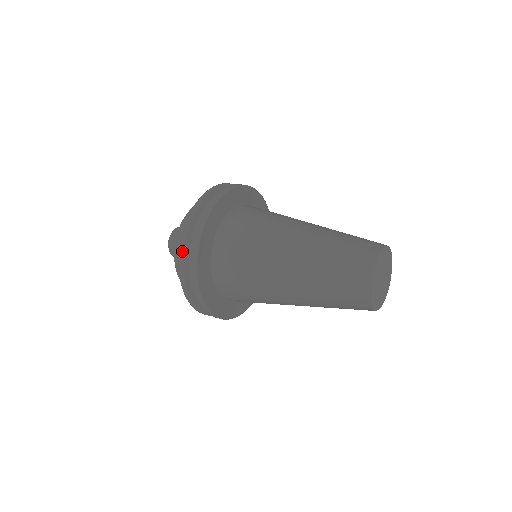
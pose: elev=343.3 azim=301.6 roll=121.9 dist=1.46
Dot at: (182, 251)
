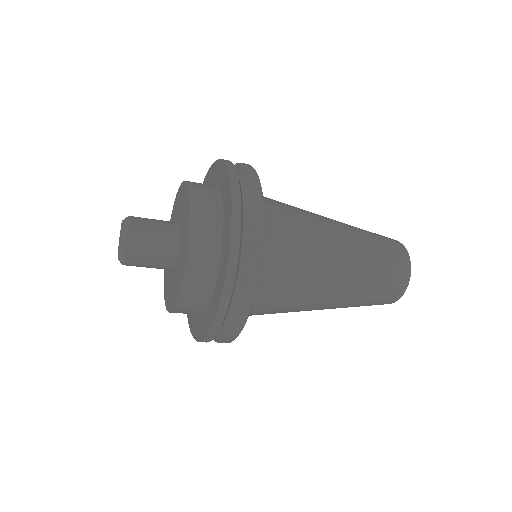
Dot at: (234, 271)
